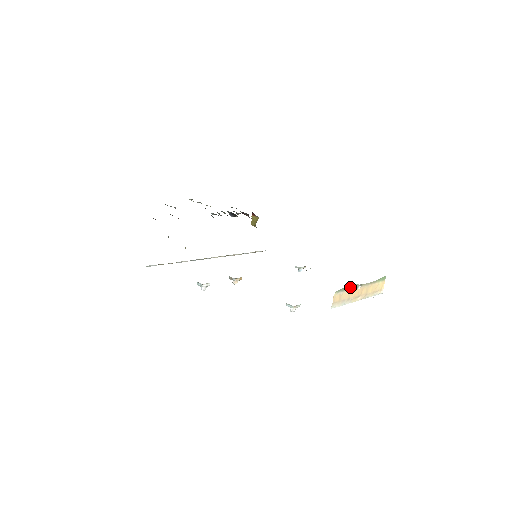
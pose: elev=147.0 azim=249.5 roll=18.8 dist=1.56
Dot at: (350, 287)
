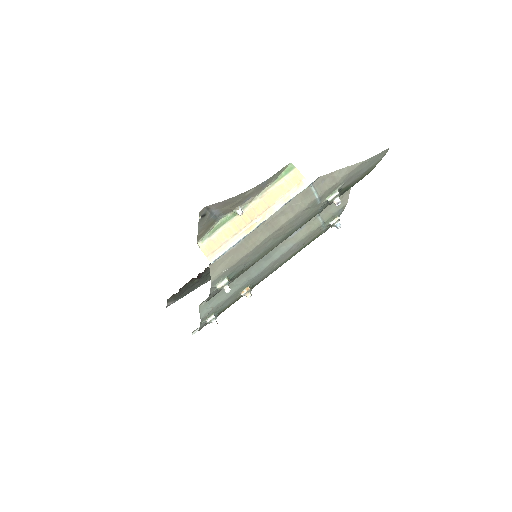
Dot at: (224, 222)
